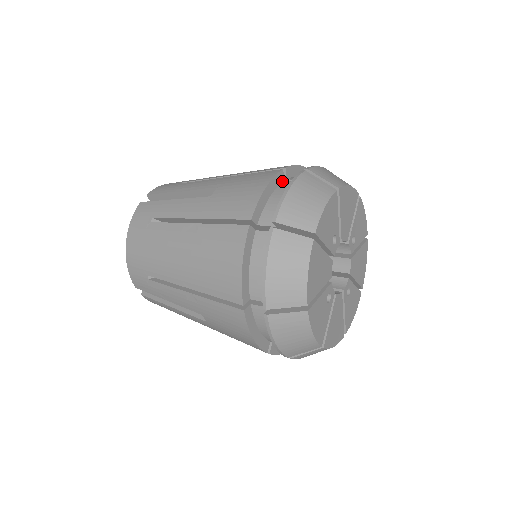
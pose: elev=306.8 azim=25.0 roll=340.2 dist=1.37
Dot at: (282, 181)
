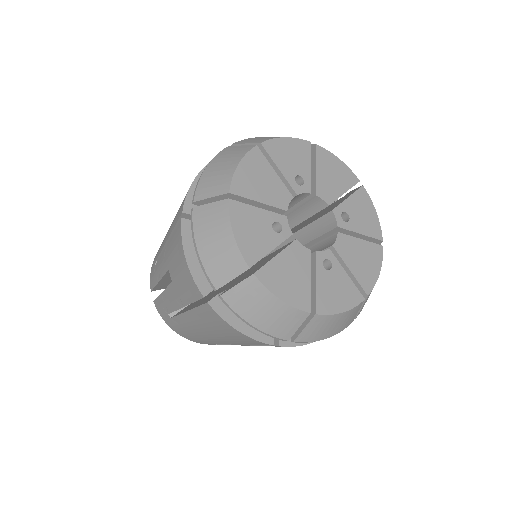
Dot at: occluded
